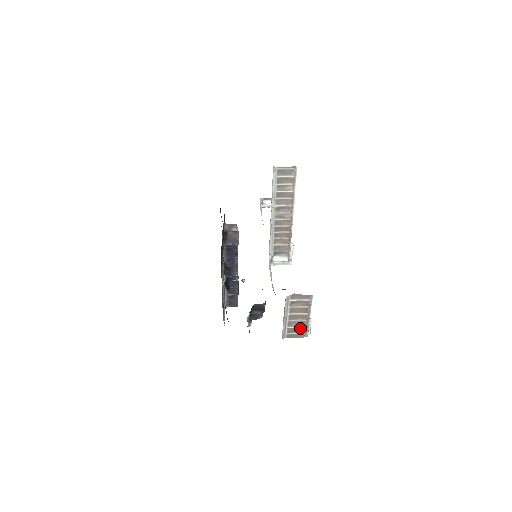
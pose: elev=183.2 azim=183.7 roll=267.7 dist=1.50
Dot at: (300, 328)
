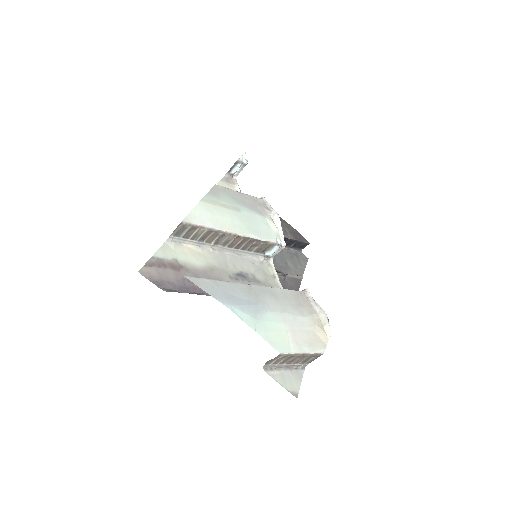
Dot at: (308, 357)
